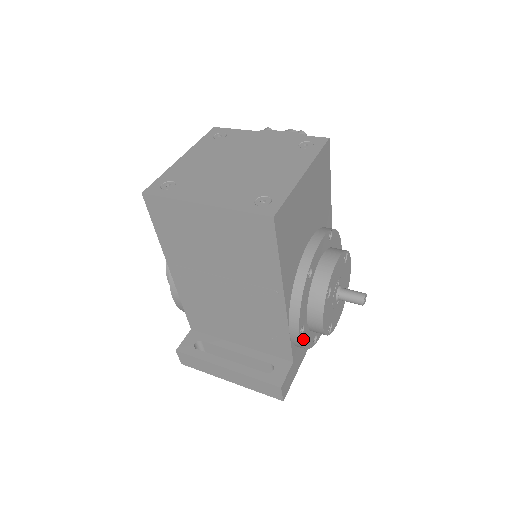
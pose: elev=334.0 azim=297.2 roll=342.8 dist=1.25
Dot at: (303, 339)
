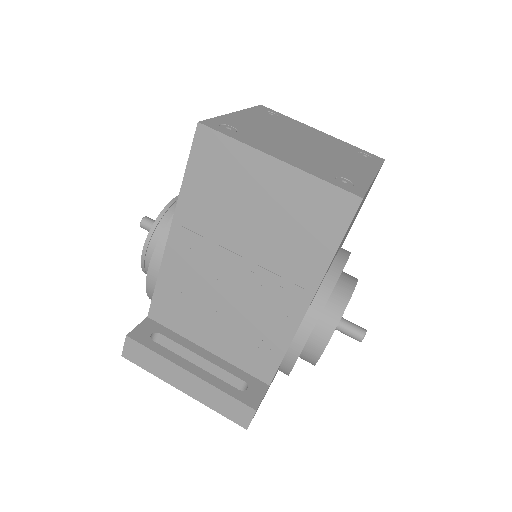
Dot at: occluded
